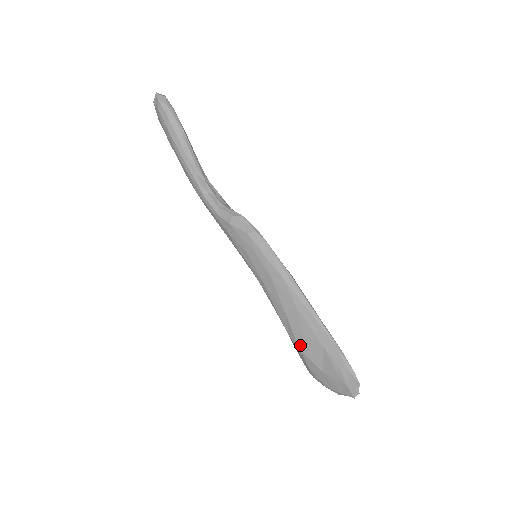
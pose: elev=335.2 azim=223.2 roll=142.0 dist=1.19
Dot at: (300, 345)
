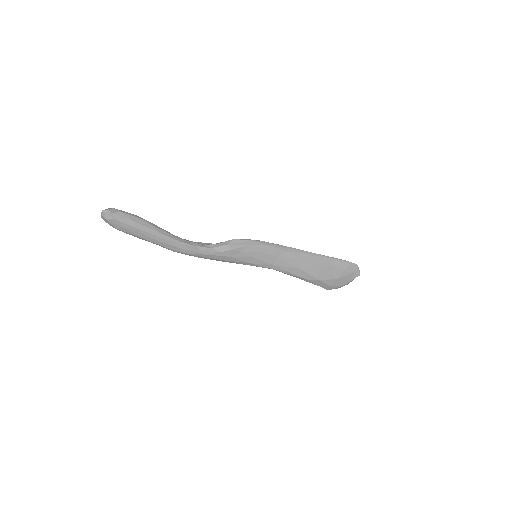
Dot at: (318, 277)
